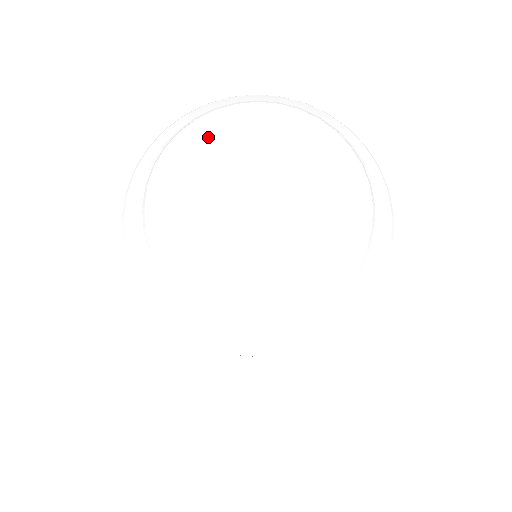
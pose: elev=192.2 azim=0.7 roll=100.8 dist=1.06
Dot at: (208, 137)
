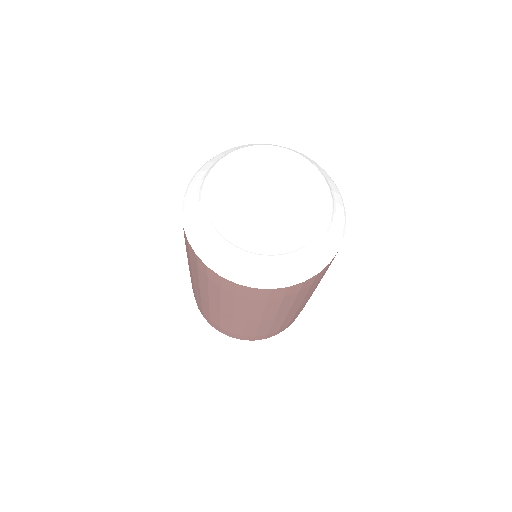
Dot at: (244, 159)
